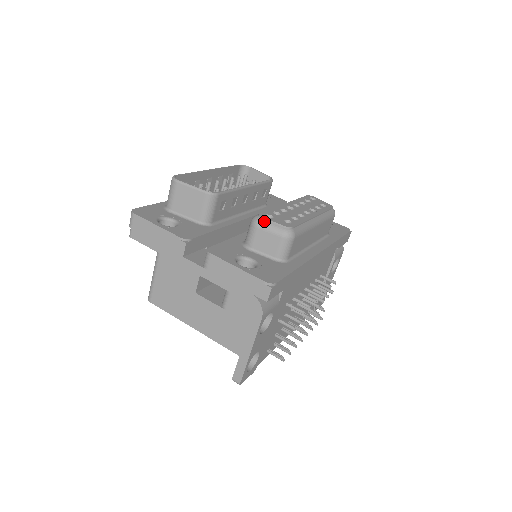
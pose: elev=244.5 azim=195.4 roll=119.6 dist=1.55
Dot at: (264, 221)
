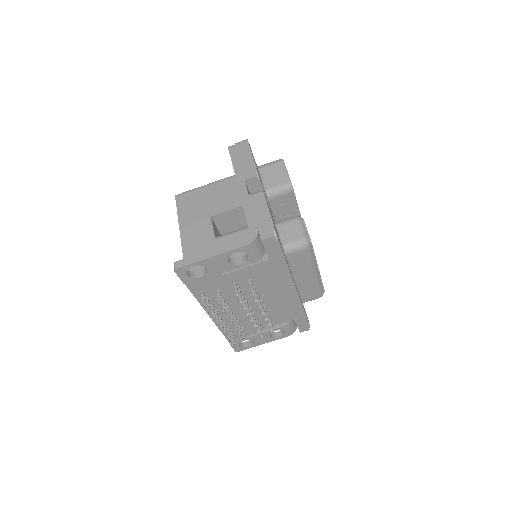
Dot at: (303, 222)
